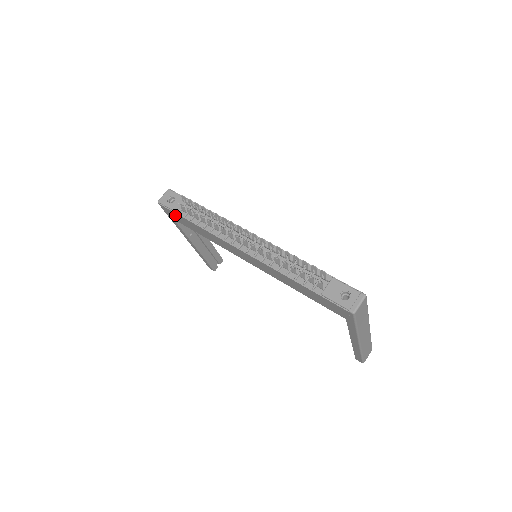
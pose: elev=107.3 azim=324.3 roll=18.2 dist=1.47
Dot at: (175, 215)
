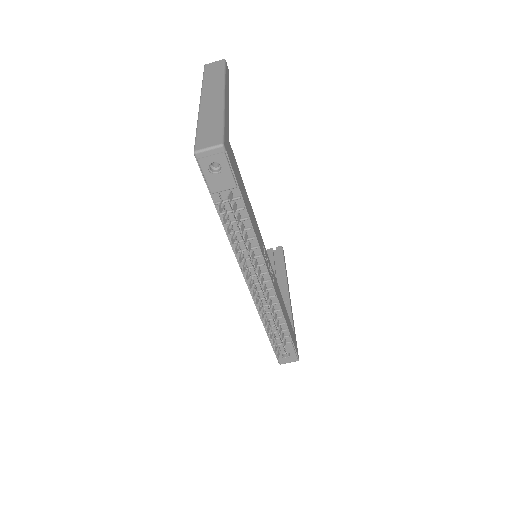
Dot at: occluded
